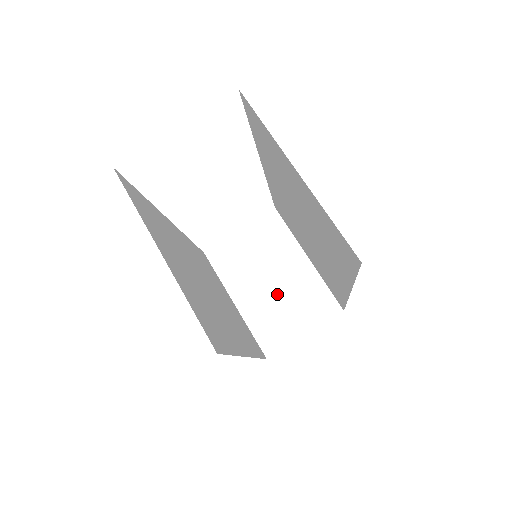
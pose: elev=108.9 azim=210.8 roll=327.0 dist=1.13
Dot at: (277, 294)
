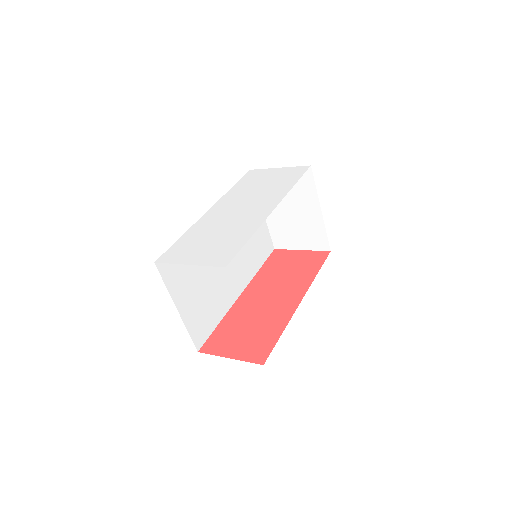
Dot at: (292, 221)
